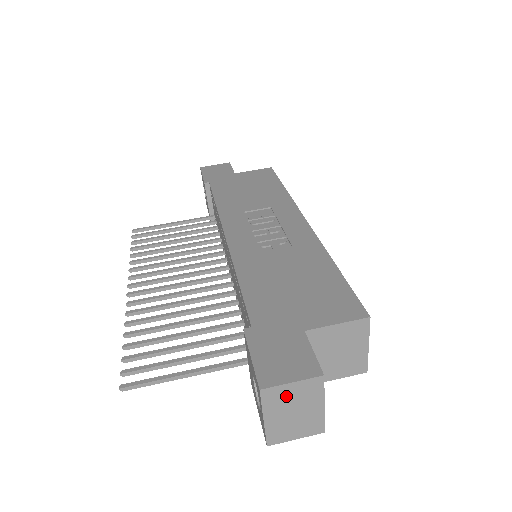
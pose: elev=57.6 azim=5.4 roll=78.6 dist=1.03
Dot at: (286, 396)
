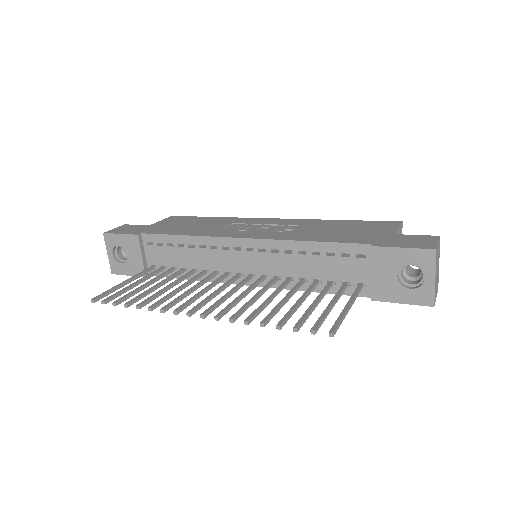
Dot at: (437, 255)
